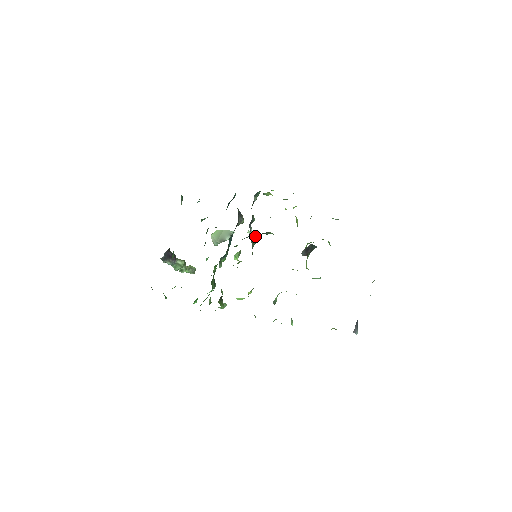
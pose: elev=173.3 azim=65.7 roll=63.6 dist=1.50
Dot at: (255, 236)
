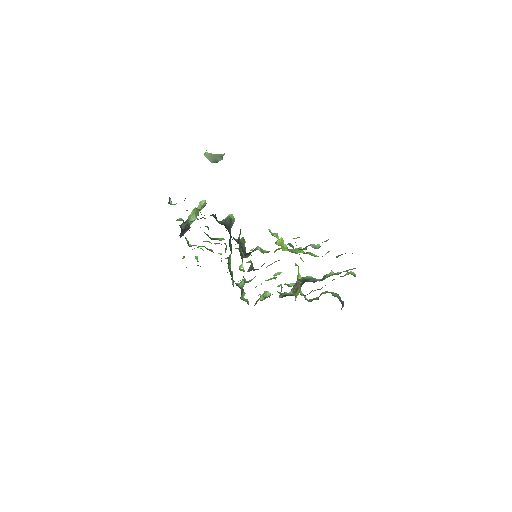
Dot at: occluded
